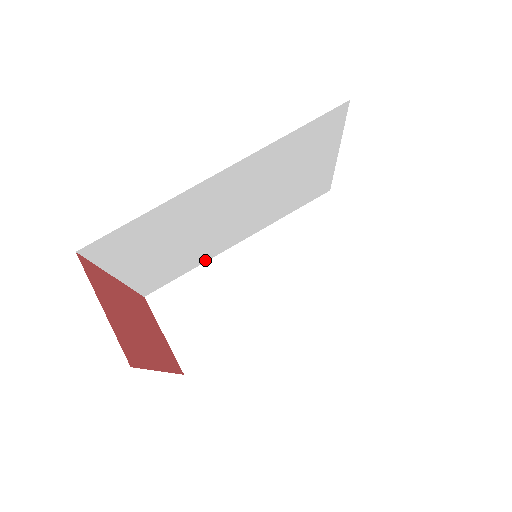
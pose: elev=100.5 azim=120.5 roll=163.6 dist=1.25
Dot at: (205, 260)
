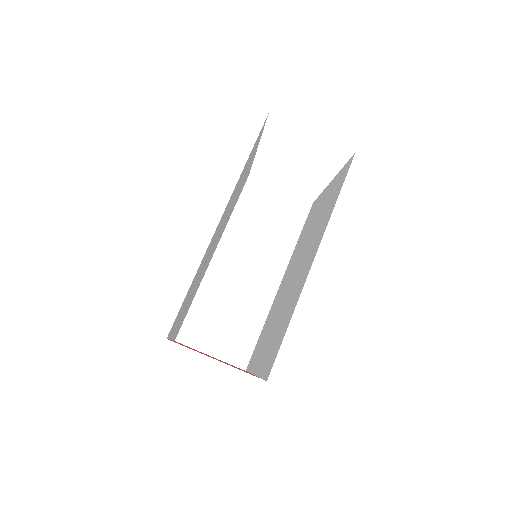
Dot at: (200, 283)
